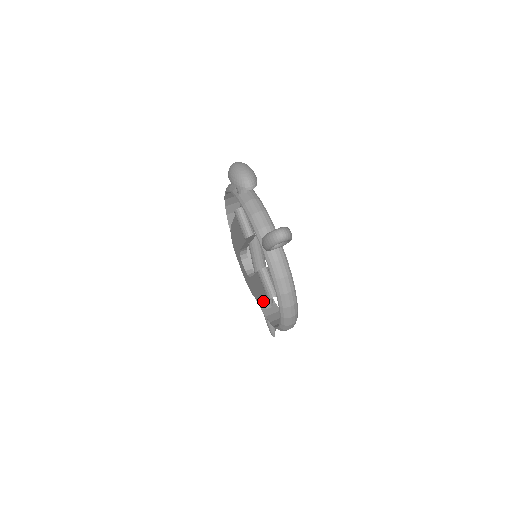
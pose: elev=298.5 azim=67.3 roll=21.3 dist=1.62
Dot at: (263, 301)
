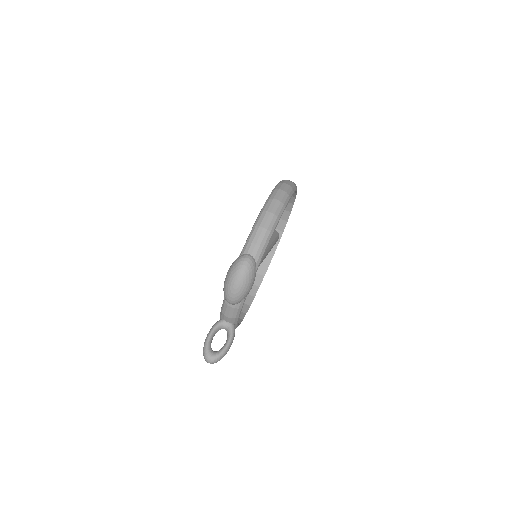
Dot at: occluded
